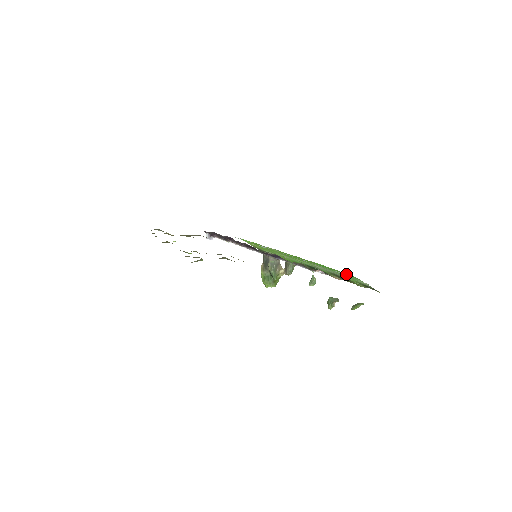
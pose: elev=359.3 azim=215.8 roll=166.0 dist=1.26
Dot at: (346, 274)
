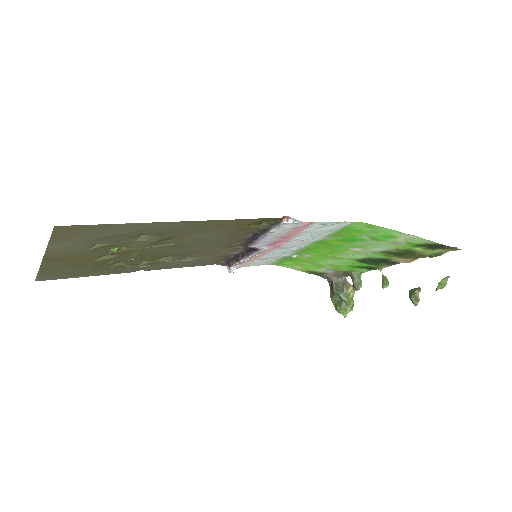
Dot at: (370, 231)
